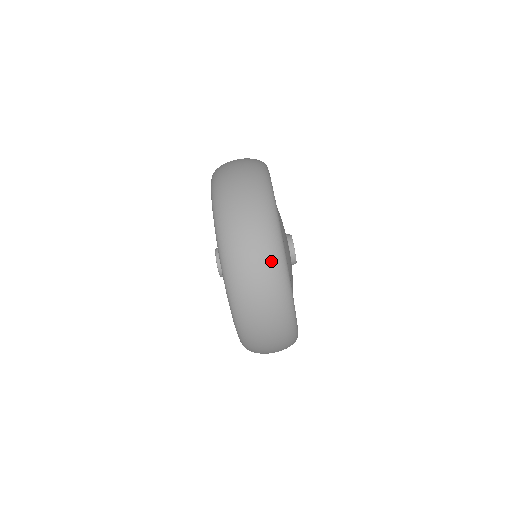
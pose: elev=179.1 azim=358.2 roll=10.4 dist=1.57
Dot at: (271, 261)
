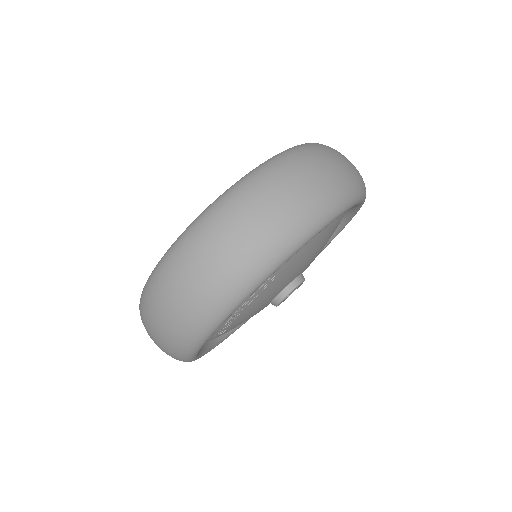
Dot at: (212, 298)
